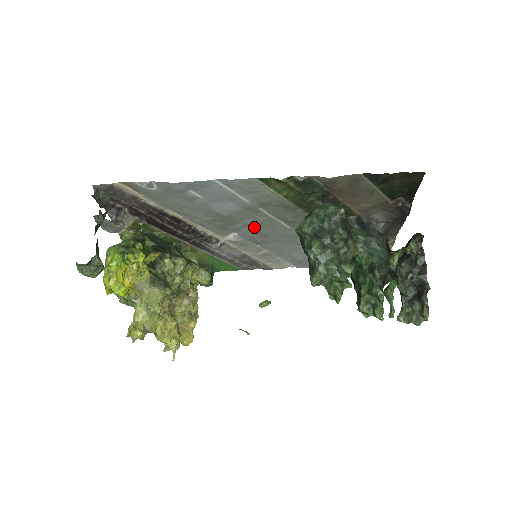
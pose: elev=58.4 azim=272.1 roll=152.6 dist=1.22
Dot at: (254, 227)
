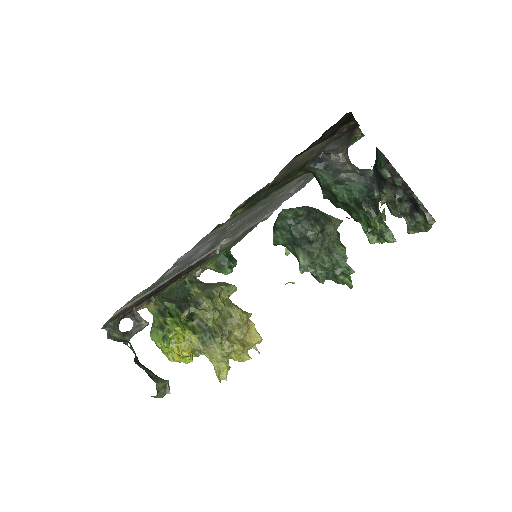
Dot at: (234, 231)
